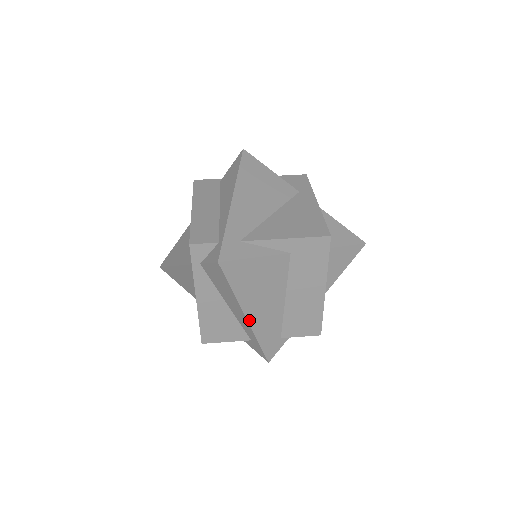
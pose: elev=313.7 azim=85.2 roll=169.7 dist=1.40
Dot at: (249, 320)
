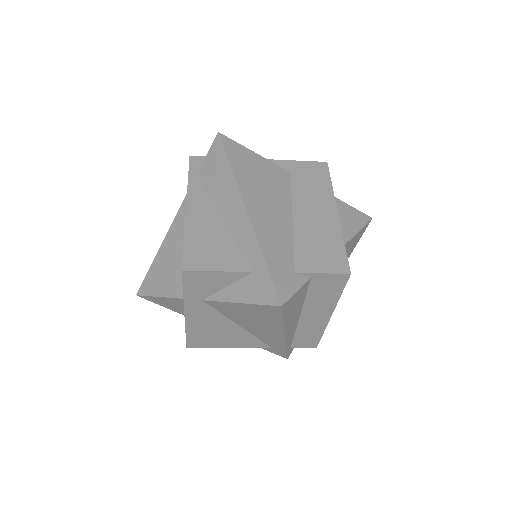
Dot at: (249, 214)
